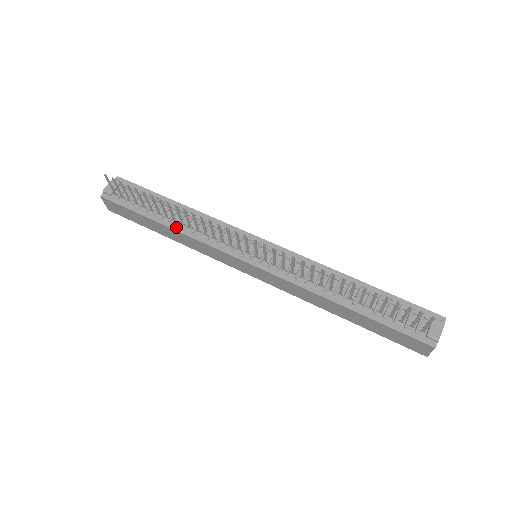
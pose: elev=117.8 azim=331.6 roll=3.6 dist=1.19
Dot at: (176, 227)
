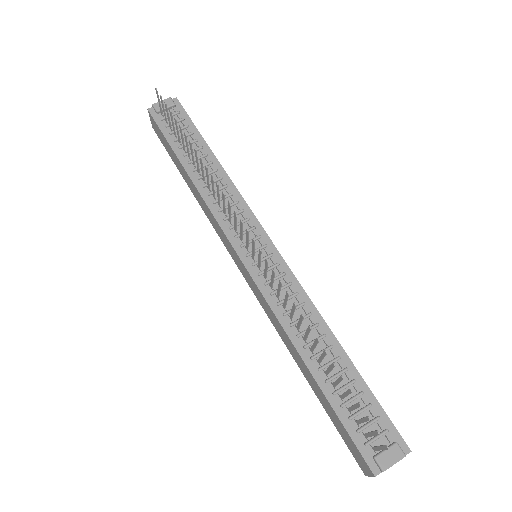
Dot at: (196, 180)
